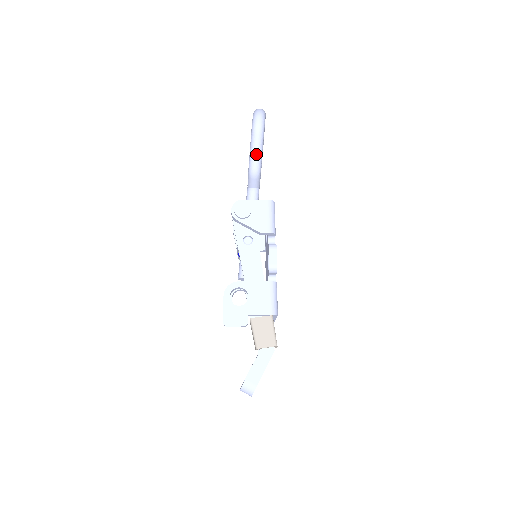
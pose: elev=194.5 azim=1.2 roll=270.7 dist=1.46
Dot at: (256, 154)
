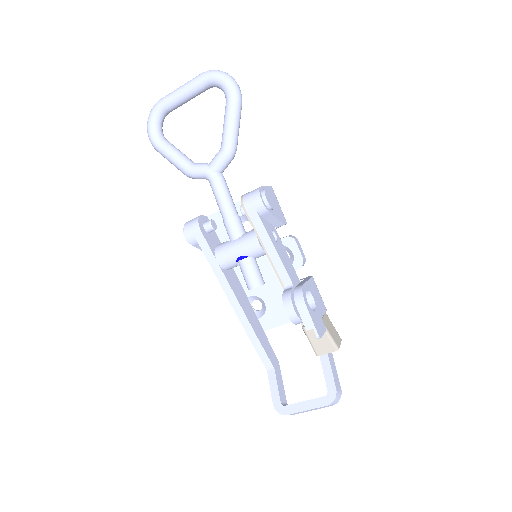
Dot at: (238, 129)
